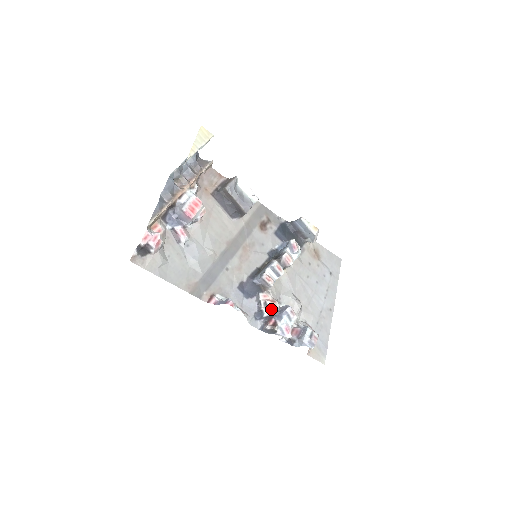
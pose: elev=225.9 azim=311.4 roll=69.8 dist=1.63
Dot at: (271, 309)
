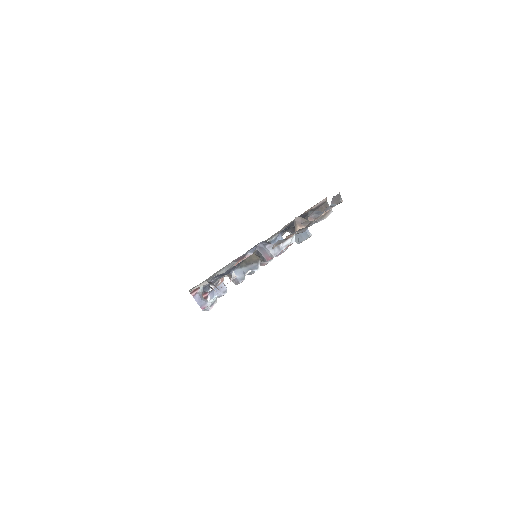
Dot at: occluded
